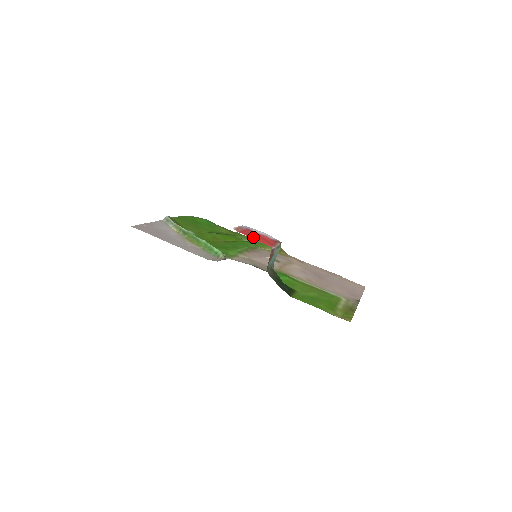
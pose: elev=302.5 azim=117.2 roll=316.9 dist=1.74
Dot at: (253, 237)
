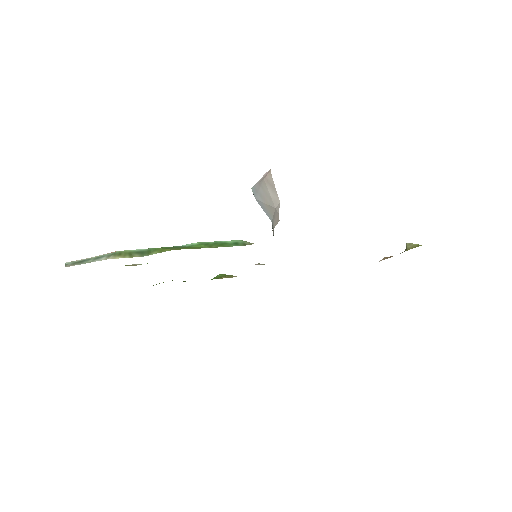
Dot at: occluded
